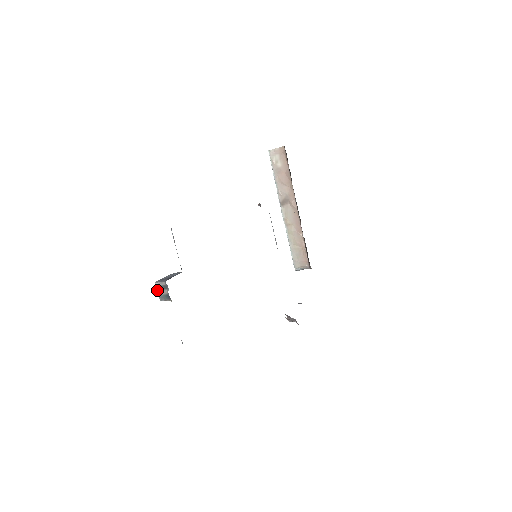
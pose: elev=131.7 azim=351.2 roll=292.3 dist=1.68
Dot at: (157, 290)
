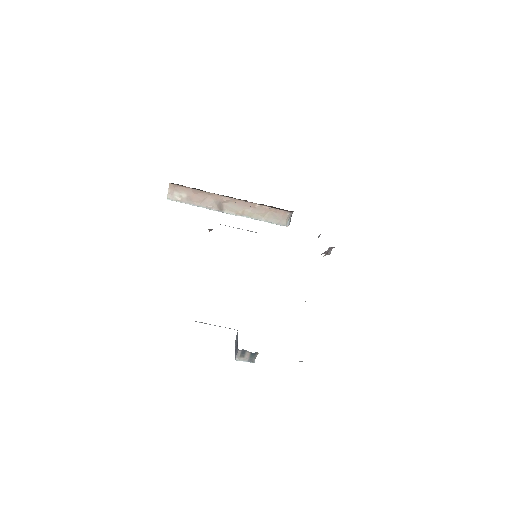
Dot at: occluded
